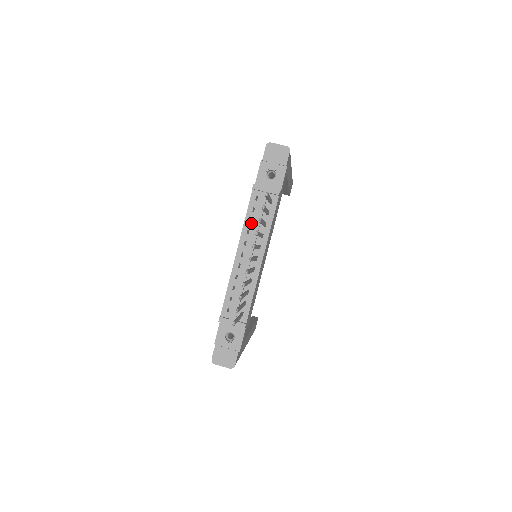
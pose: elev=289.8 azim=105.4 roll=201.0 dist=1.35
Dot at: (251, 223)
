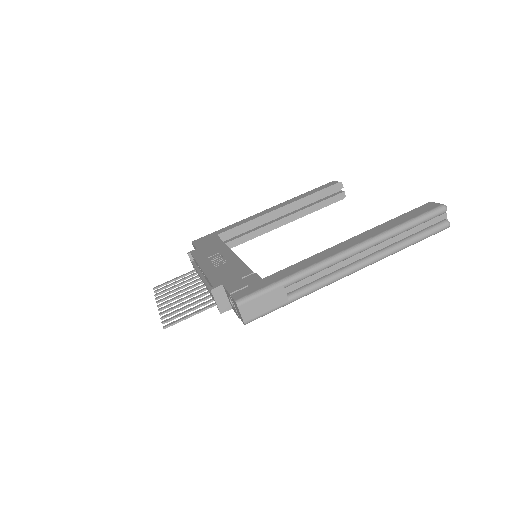
Dot at: occluded
